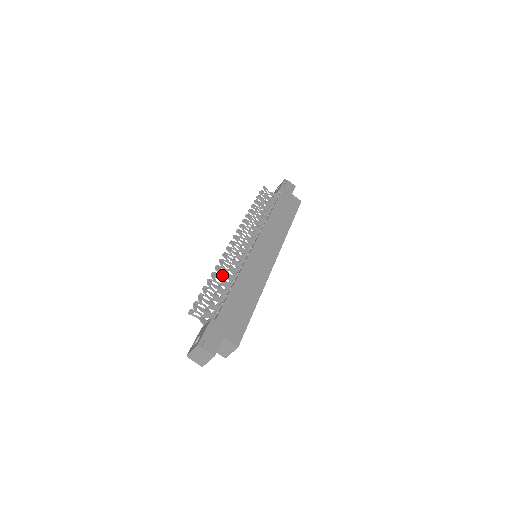
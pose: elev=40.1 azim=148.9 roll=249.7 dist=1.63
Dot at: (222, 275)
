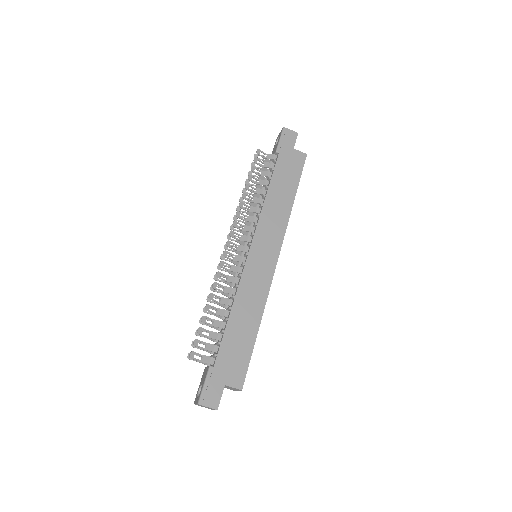
Dot at: (219, 298)
